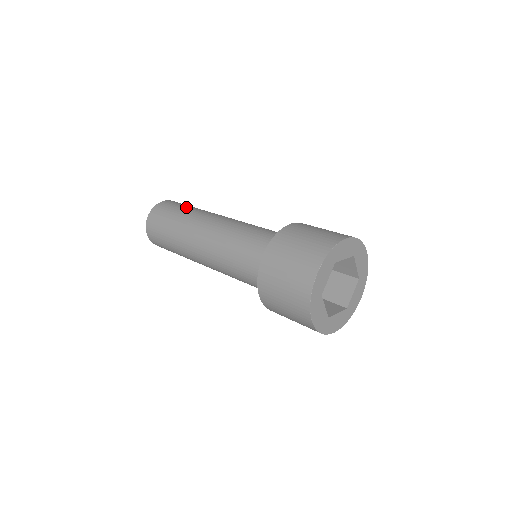
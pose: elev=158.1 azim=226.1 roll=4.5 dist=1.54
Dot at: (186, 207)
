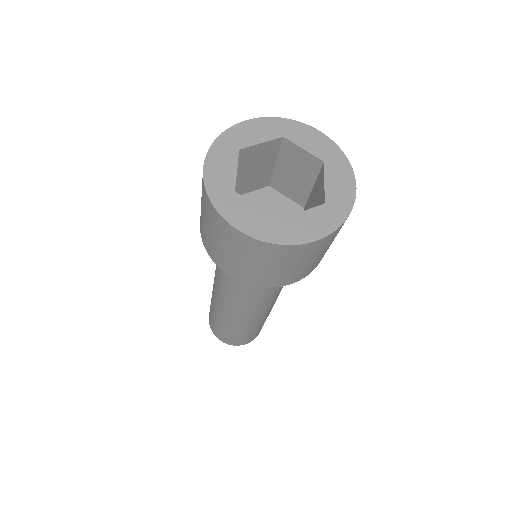
Dot at: occluded
